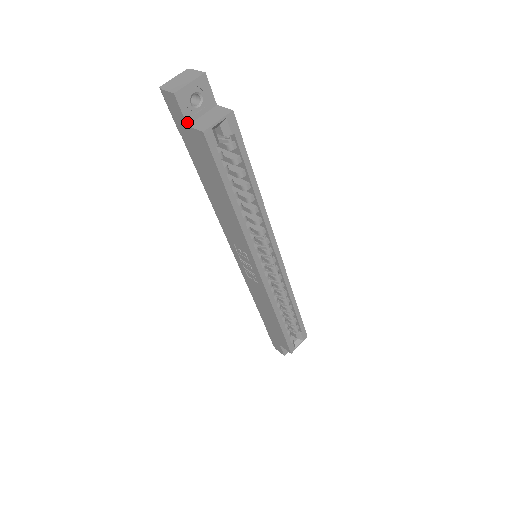
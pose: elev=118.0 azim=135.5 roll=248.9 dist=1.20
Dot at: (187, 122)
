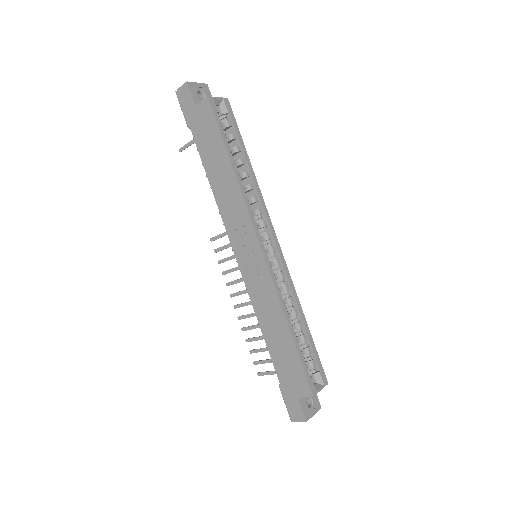
Dot at: (195, 103)
